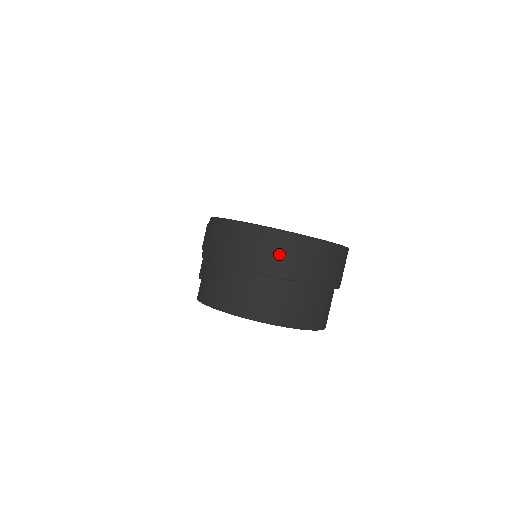
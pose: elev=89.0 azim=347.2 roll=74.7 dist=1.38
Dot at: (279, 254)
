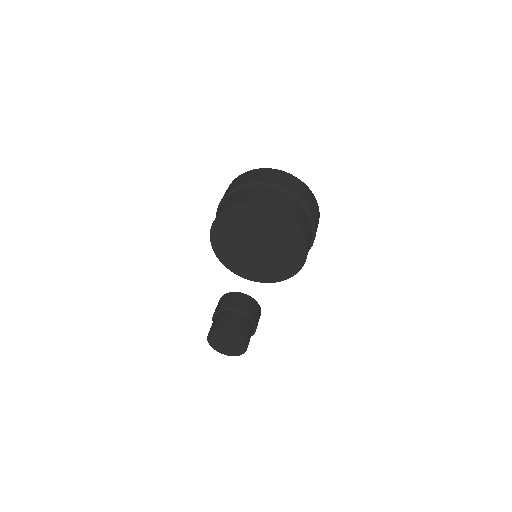
Dot at: (268, 176)
